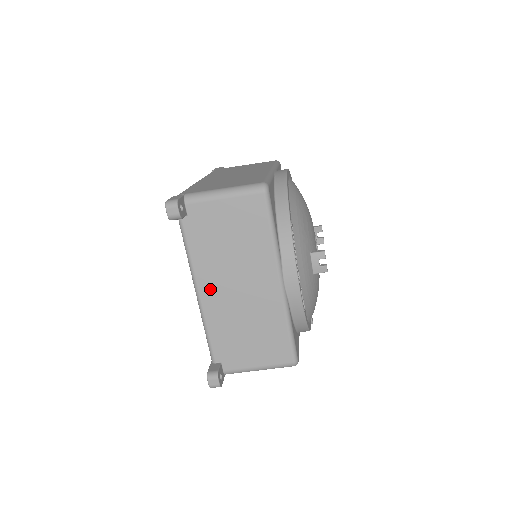
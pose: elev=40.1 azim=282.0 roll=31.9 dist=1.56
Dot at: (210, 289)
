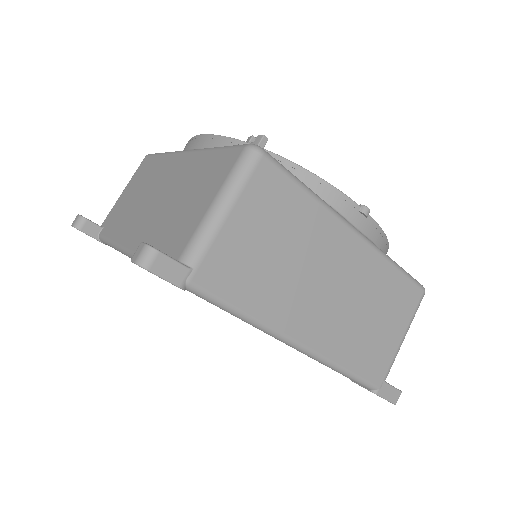
Dot at: (133, 232)
